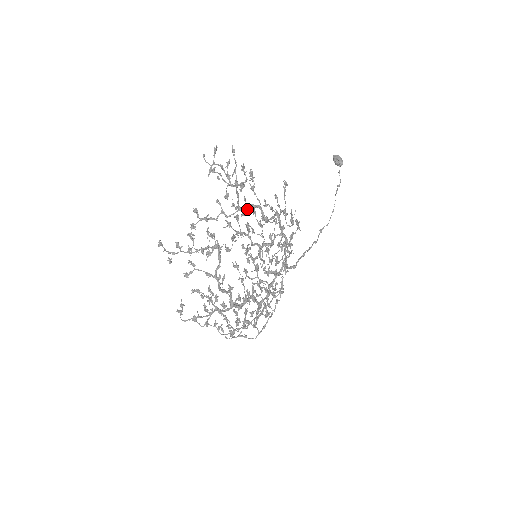
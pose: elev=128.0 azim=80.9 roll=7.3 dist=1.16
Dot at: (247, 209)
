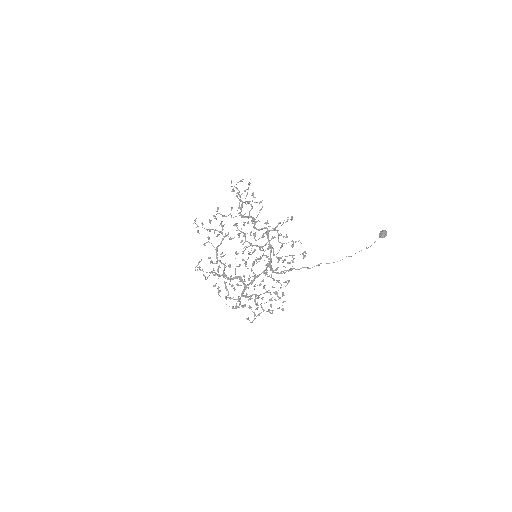
Dot at: (244, 216)
